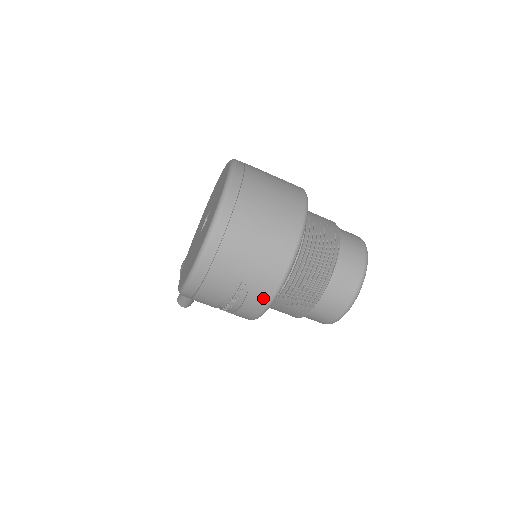
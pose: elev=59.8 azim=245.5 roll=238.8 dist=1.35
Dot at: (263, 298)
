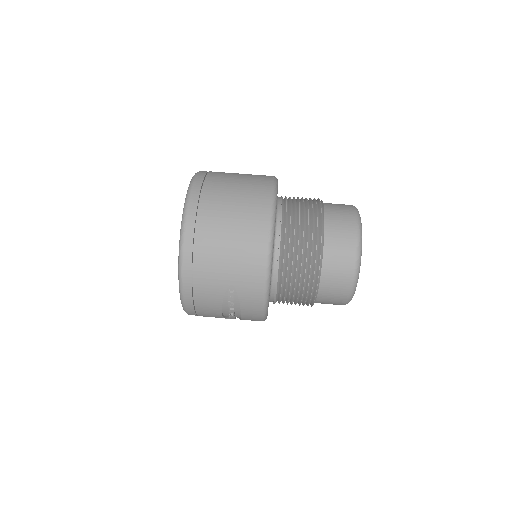
Dot at: (255, 299)
